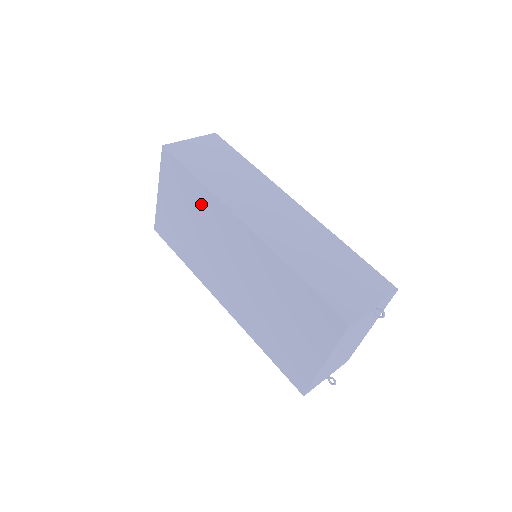
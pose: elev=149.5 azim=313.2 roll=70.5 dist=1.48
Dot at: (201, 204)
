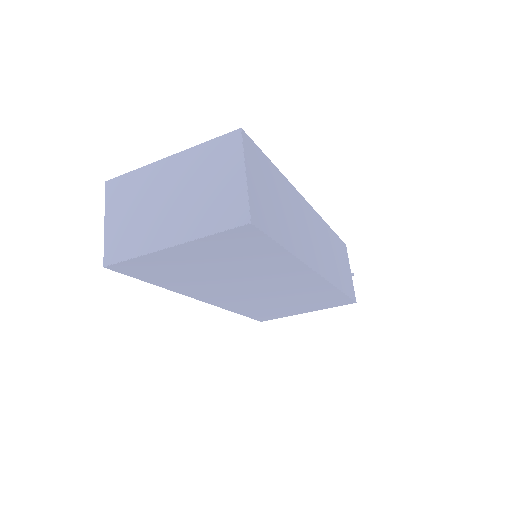
Dot at: (268, 263)
